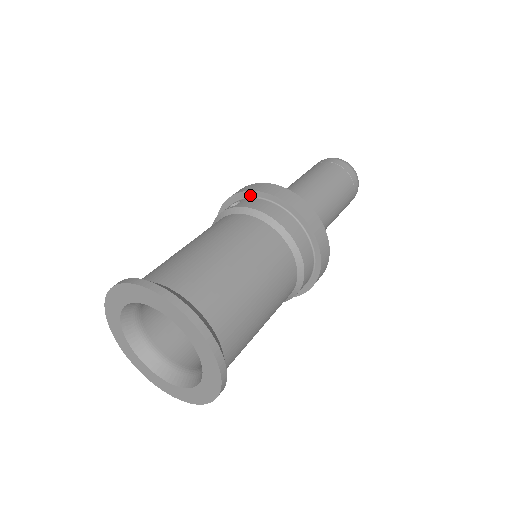
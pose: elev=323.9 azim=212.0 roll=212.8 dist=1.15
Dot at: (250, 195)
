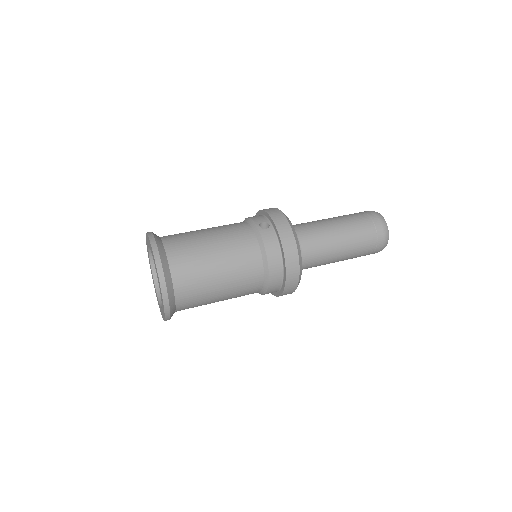
Dot at: (276, 230)
